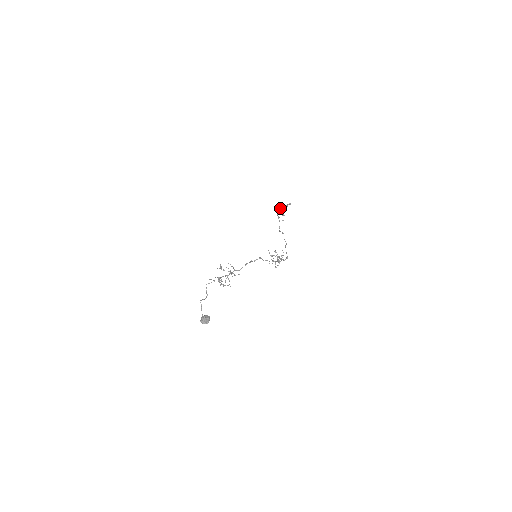
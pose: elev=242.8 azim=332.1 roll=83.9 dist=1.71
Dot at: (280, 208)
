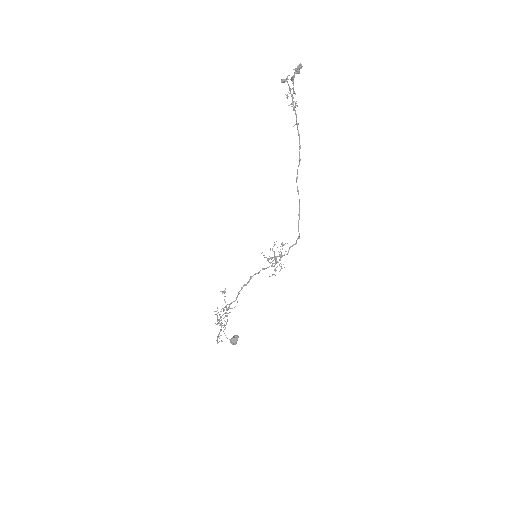
Dot at: (290, 79)
